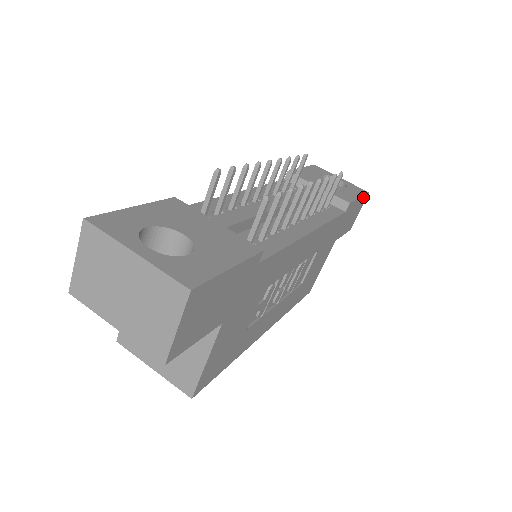
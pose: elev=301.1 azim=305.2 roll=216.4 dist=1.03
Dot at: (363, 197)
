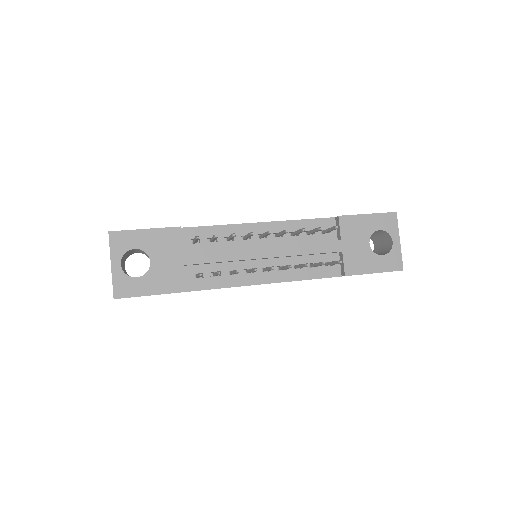
Dot at: (387, 271)
